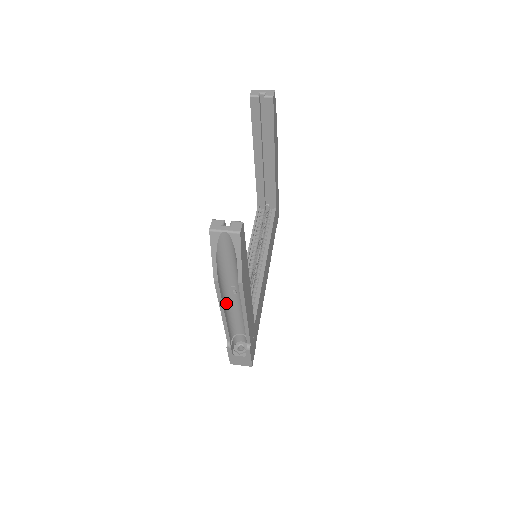
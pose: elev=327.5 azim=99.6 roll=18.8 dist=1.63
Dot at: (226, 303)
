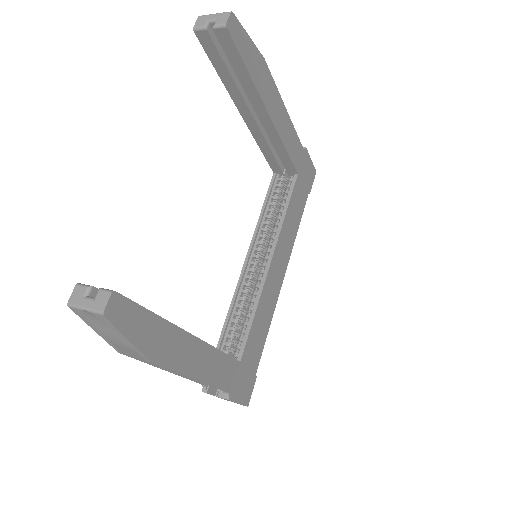
Dot at: occluded
